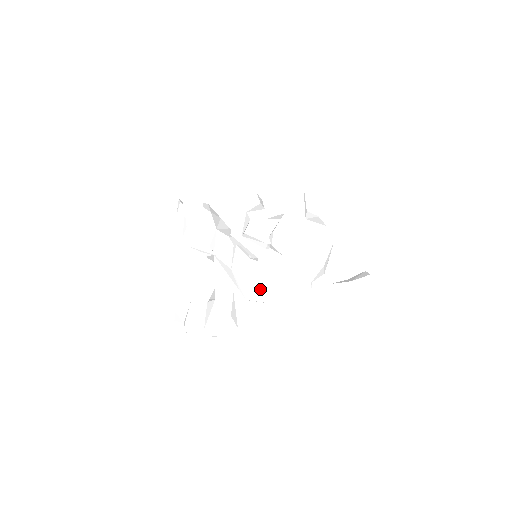
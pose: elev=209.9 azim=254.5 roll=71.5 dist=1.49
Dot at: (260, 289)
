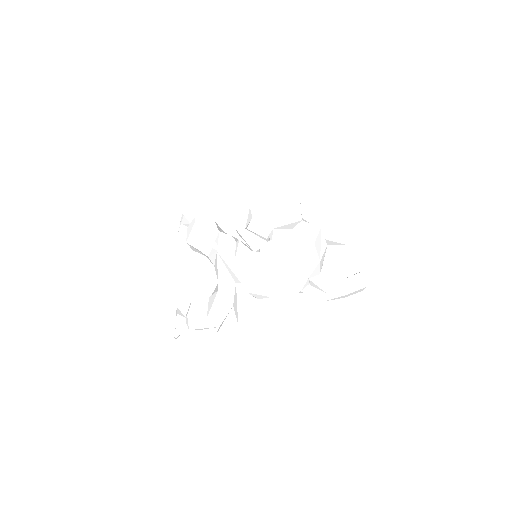
Dot at: (261, 281)
